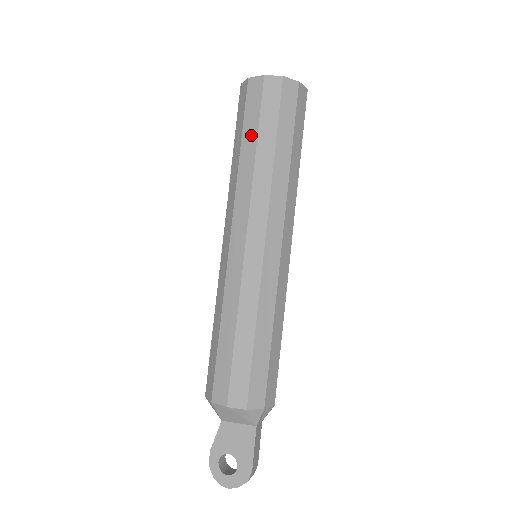
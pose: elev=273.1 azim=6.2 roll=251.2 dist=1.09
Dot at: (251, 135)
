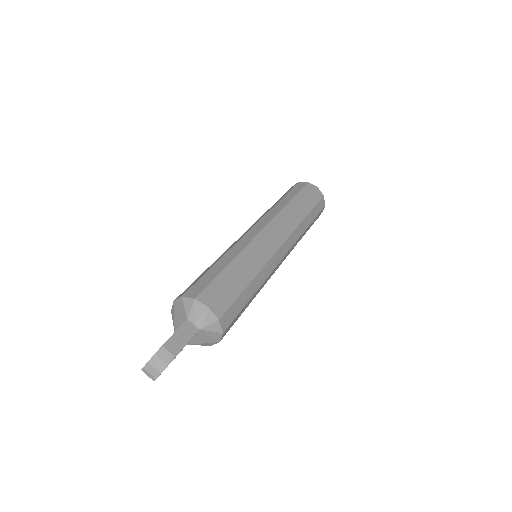
Dot at: occluded
